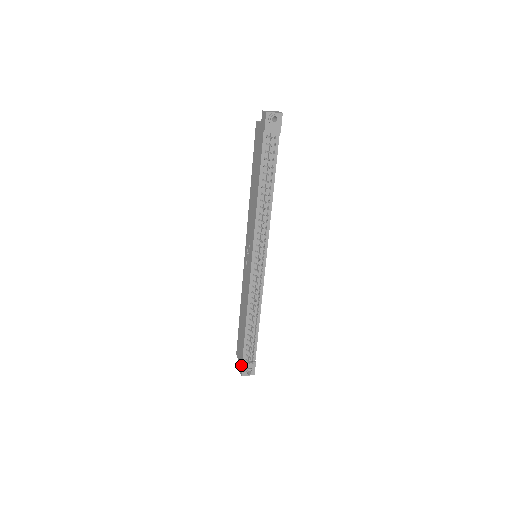
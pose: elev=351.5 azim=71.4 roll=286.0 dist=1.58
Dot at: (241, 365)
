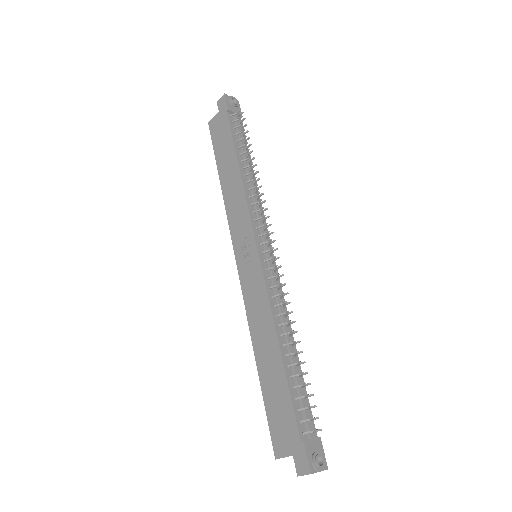
Dot at: (300, 451)
